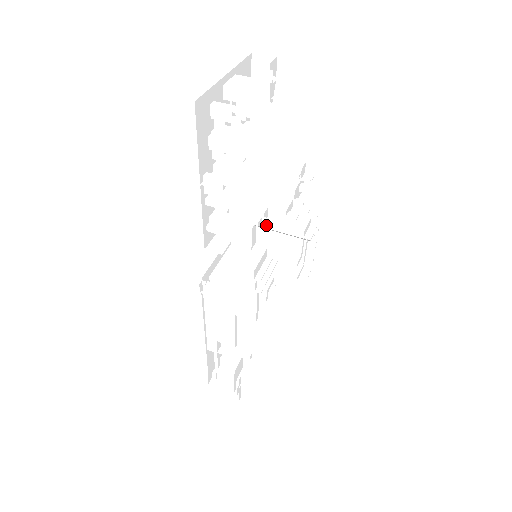
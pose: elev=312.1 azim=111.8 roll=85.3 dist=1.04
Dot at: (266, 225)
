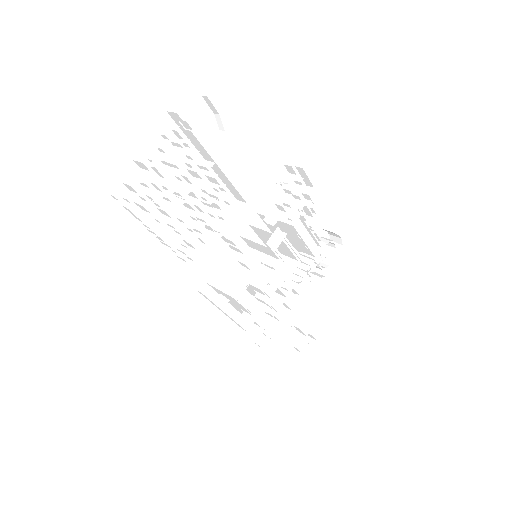
Dot at: (255, 230)
